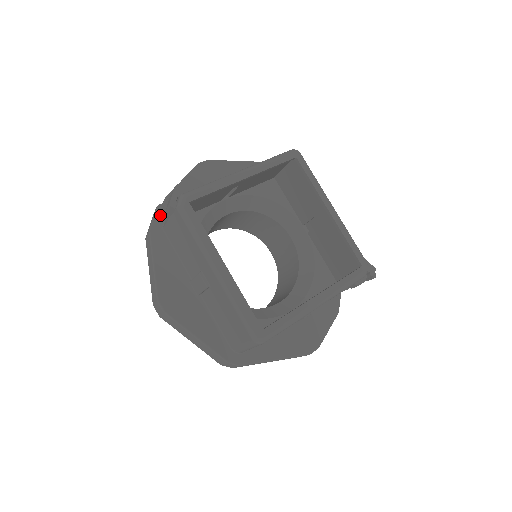
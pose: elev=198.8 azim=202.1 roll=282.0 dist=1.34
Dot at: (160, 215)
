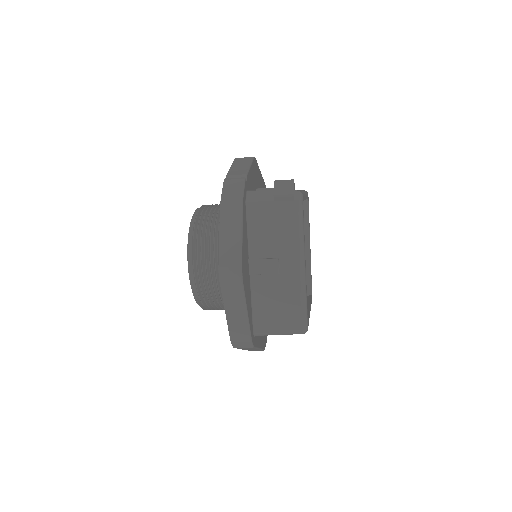
Dot at: (246, 188)
